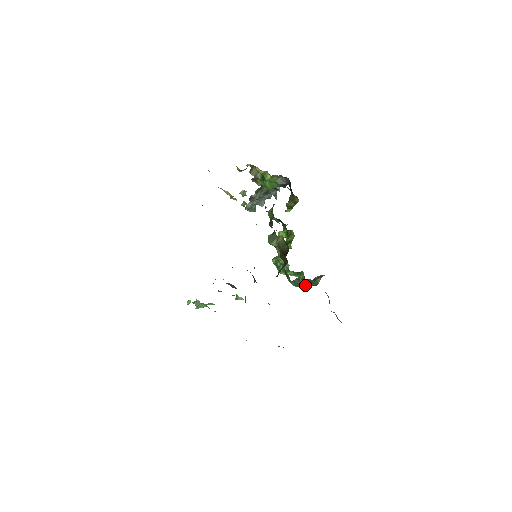
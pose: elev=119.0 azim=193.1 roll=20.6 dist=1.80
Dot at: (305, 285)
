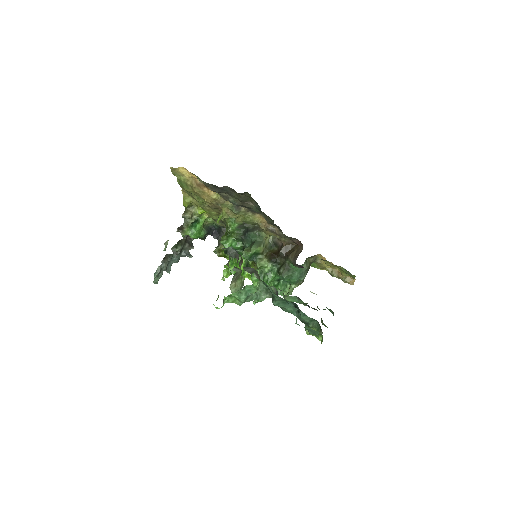
Dot at: (307, 272)
